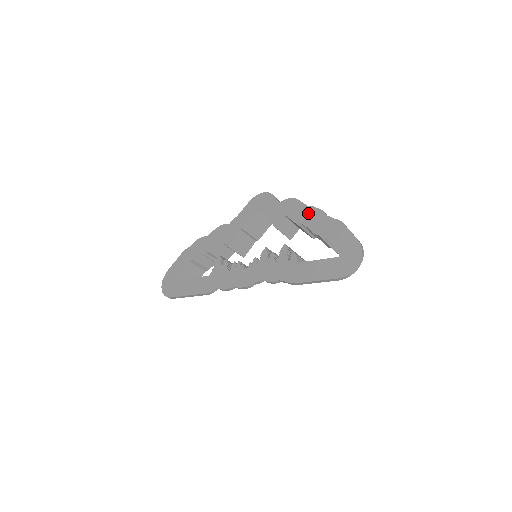
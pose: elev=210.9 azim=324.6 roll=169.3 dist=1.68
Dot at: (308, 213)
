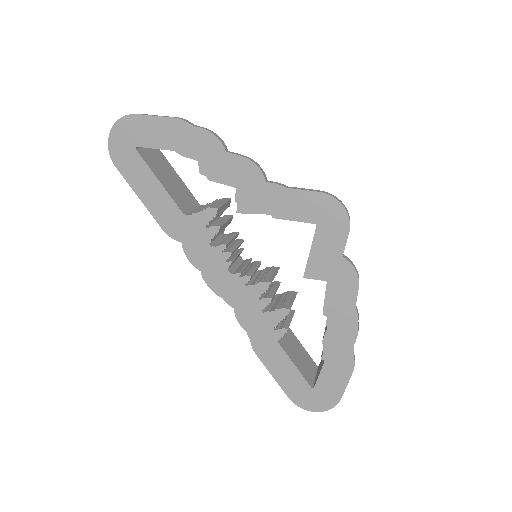
Dot at: (345, 317)
